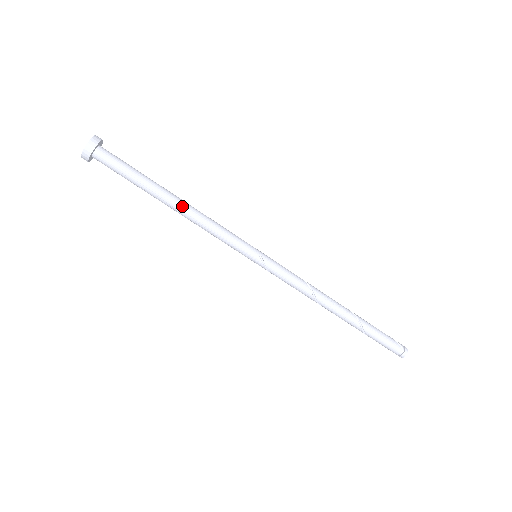
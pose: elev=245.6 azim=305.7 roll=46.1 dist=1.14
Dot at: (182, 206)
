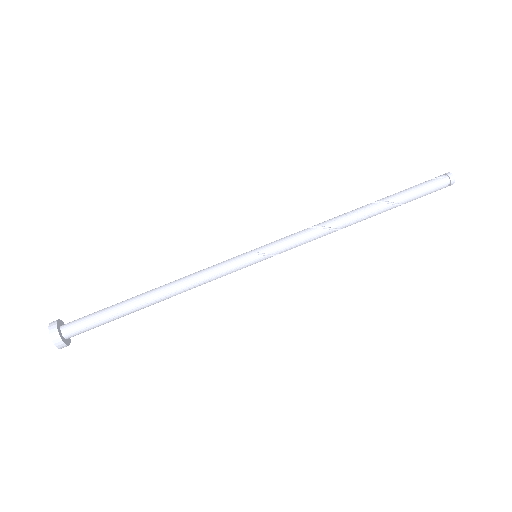
Dot at: (163, 293)
